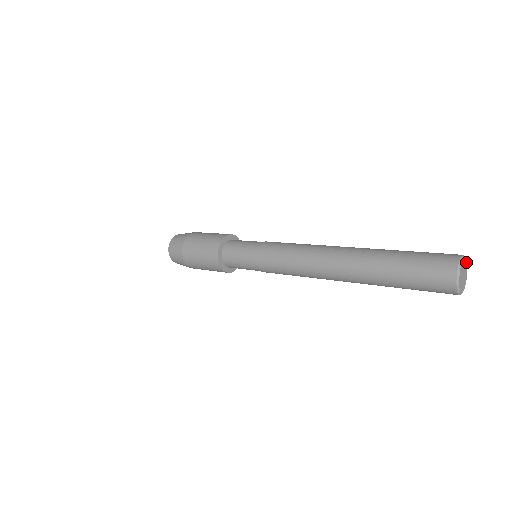
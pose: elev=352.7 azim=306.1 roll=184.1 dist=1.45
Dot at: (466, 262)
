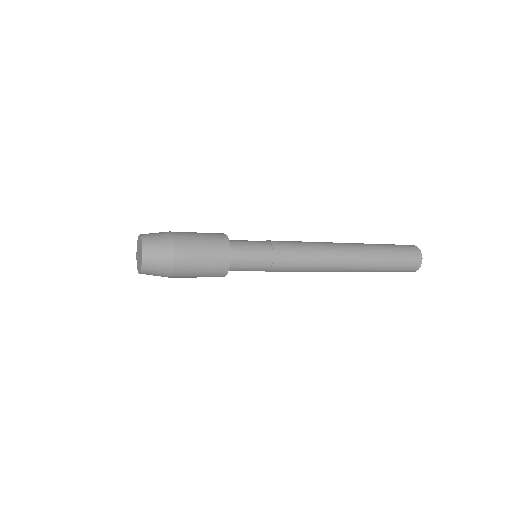
Dot at: occluded
